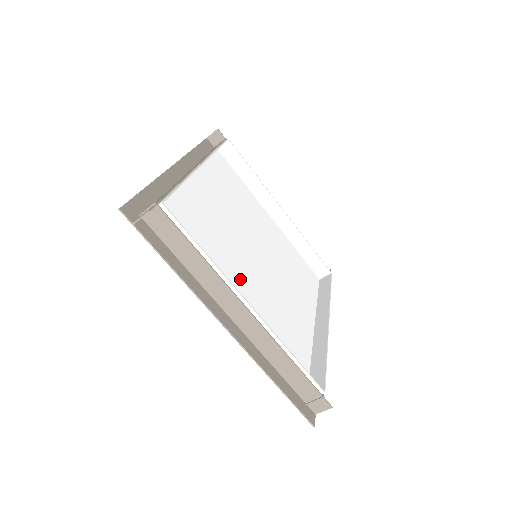
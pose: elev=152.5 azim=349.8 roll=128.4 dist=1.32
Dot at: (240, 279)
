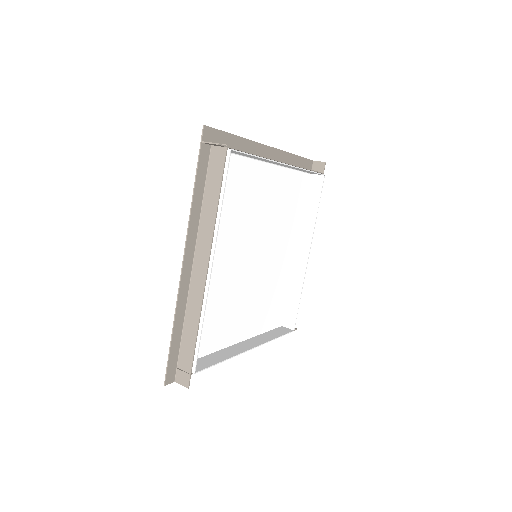
Dot at: (228, 252)
